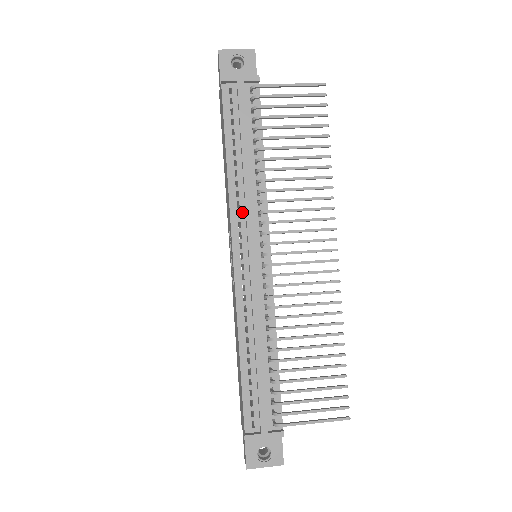
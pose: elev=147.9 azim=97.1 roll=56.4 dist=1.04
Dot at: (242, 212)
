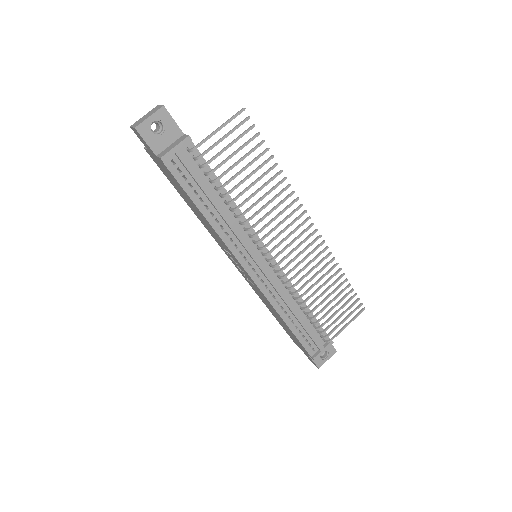
Dot at: (237, 243)
